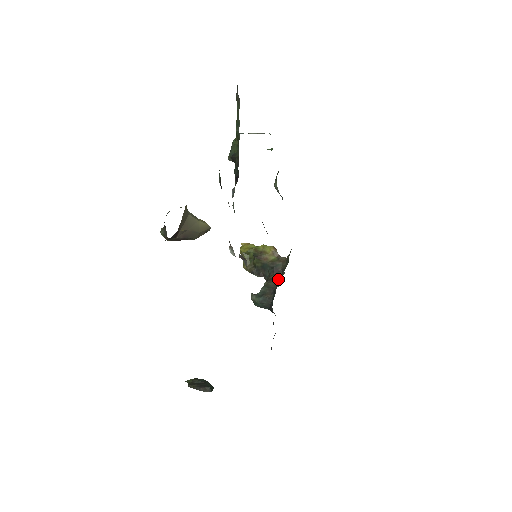
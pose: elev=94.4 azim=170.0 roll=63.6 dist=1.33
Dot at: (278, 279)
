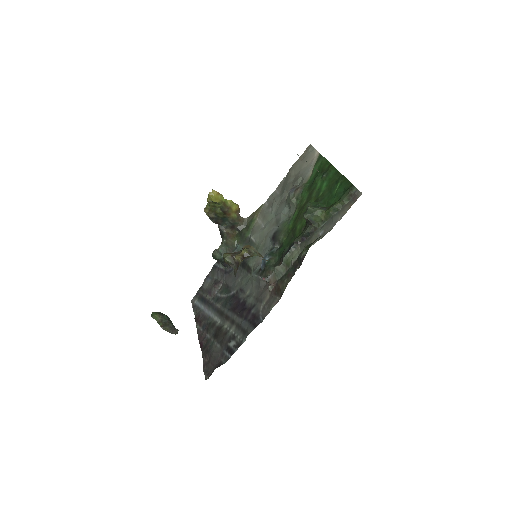
Dot at: (234, 238)
